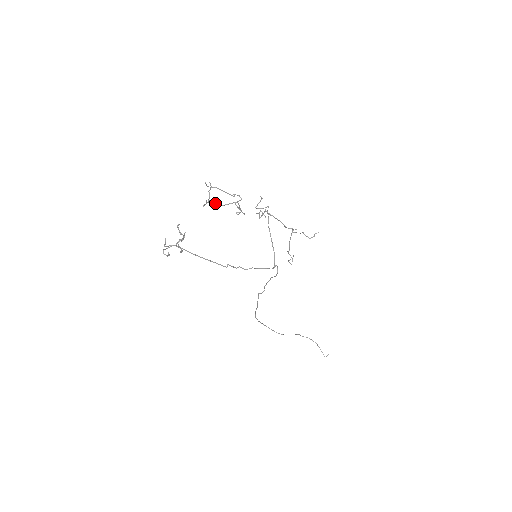
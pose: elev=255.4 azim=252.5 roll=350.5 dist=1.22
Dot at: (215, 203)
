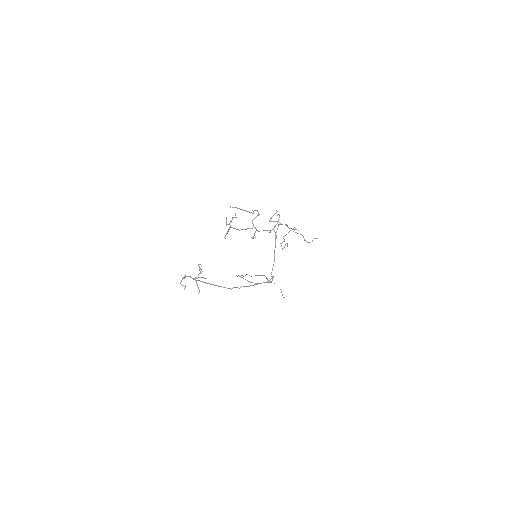
Dot at: (235, 228)
